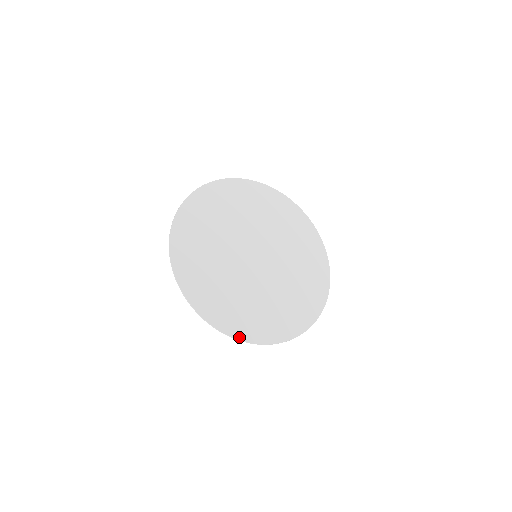
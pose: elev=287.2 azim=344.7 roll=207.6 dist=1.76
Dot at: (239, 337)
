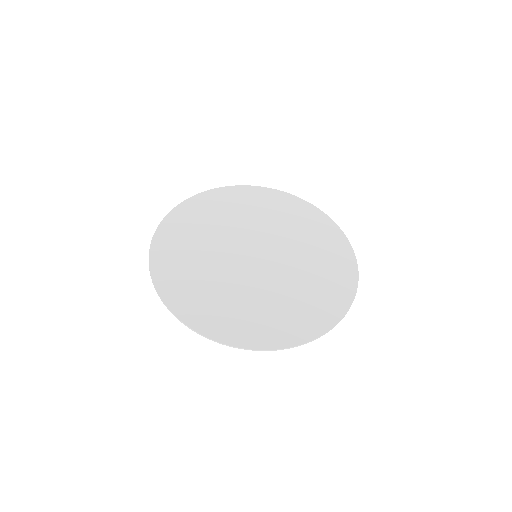
Dot at: (190, 324)
